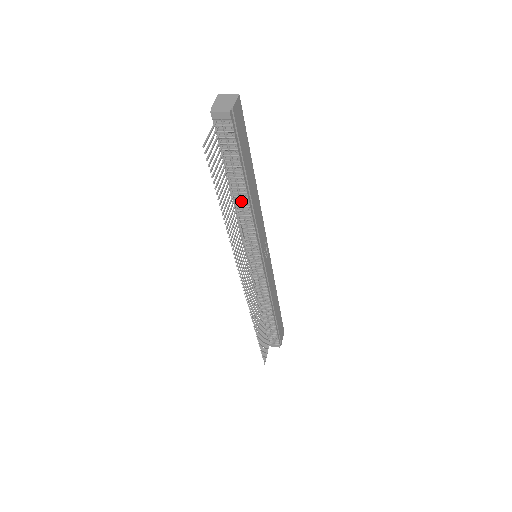
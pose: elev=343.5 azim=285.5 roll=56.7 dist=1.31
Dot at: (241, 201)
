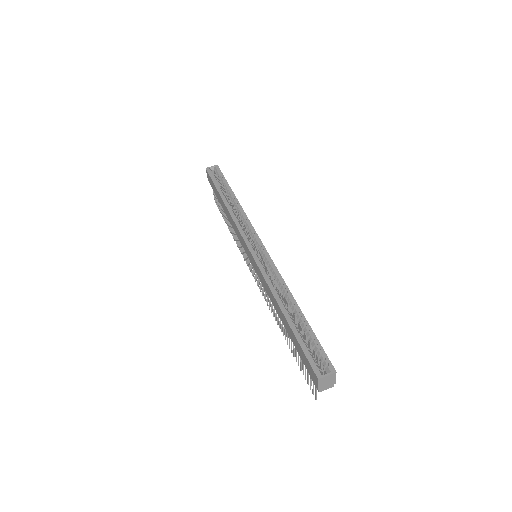
Dot at: occluded
